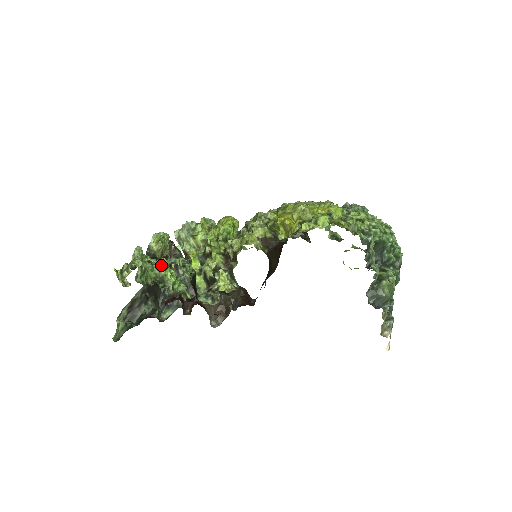
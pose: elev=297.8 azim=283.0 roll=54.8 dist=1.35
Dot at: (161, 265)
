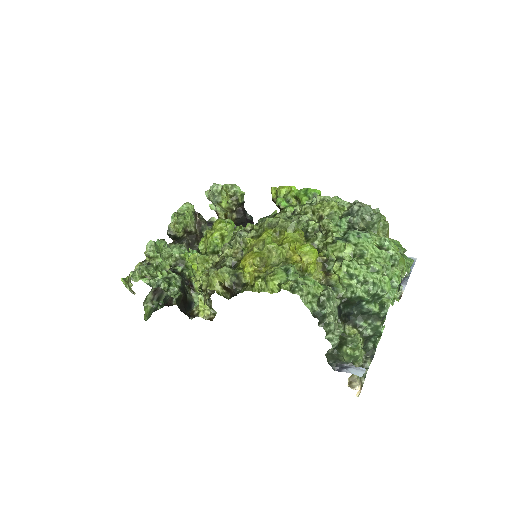
Dot at: (151, 285)
